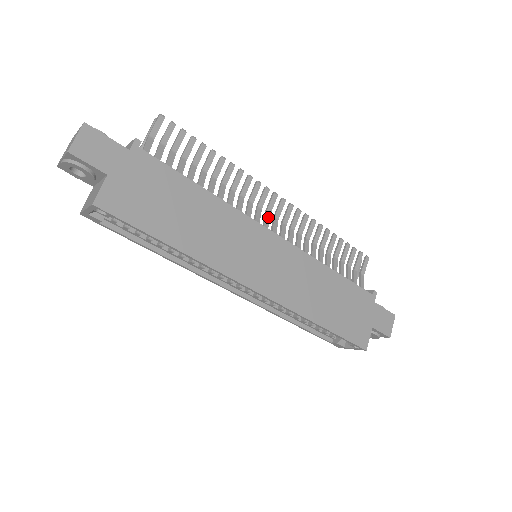
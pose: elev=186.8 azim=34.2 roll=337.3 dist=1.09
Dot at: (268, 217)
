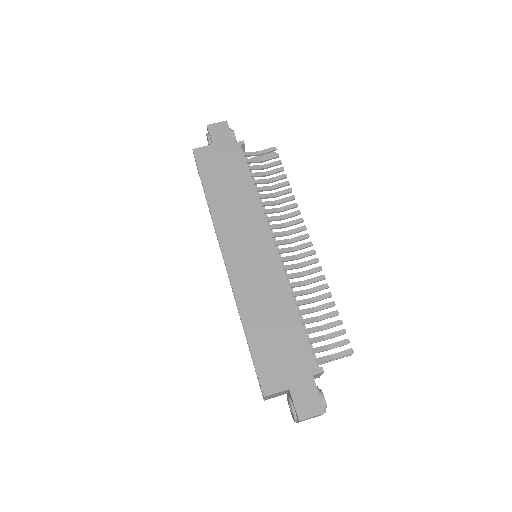
Dot at: (287, 242)
